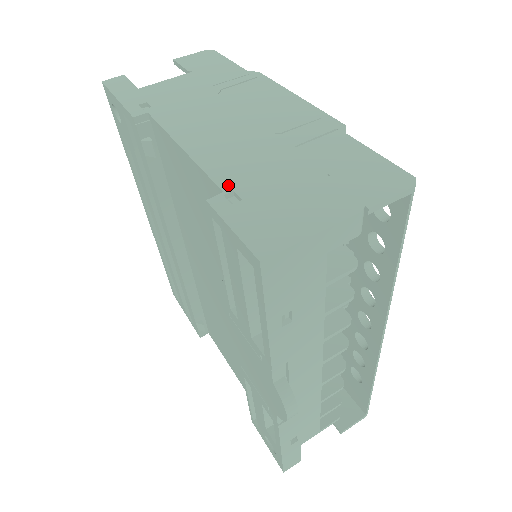
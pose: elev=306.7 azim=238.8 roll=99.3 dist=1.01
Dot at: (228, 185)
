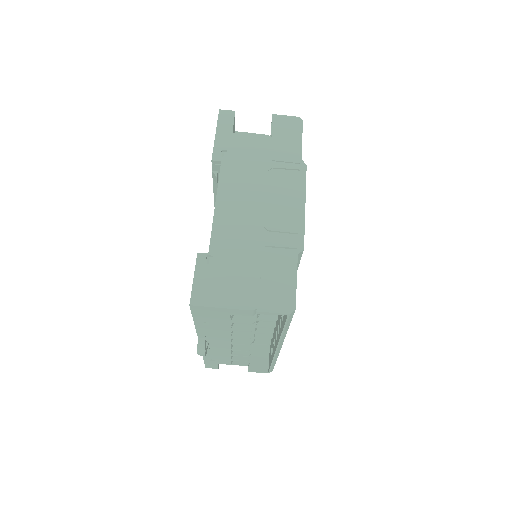
Dot at: (214, 250)
